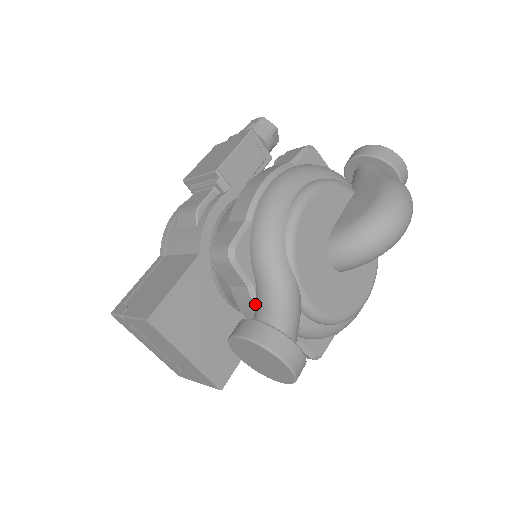
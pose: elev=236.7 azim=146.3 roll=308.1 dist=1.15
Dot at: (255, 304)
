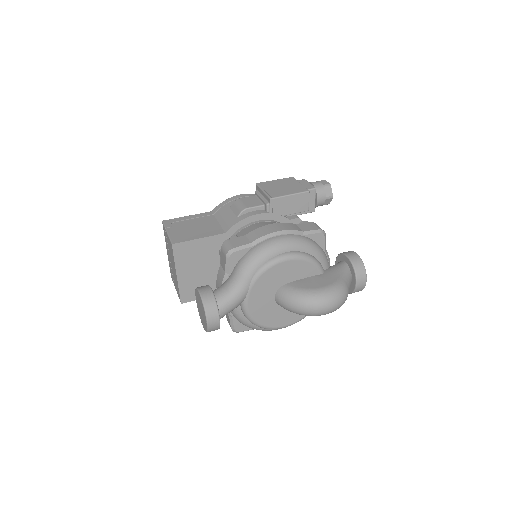
Dot at: (223, 283)
